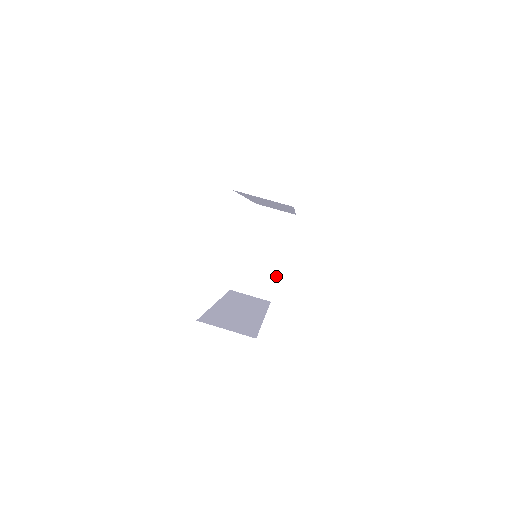
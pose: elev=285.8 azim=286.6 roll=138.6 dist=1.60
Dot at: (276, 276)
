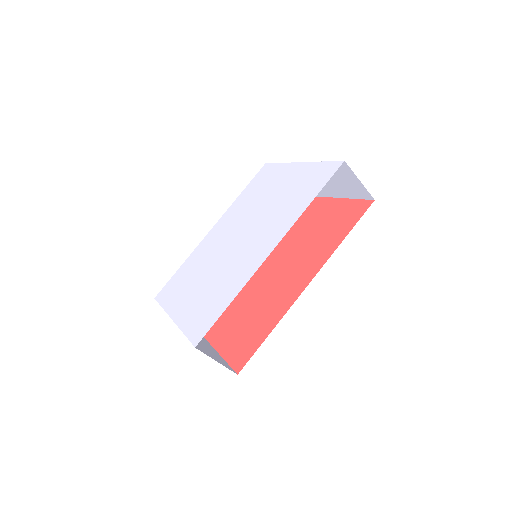
Dot at: occluded
